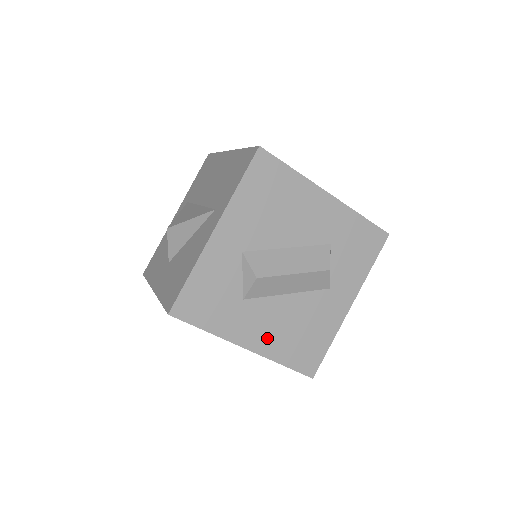
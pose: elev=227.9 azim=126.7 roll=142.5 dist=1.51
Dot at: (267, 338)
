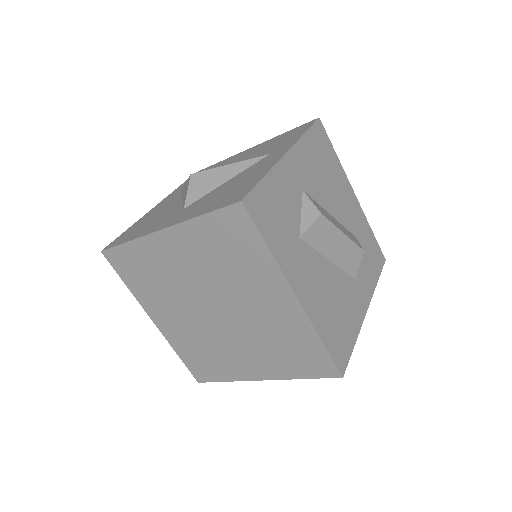
Dot at: (313, 297)
